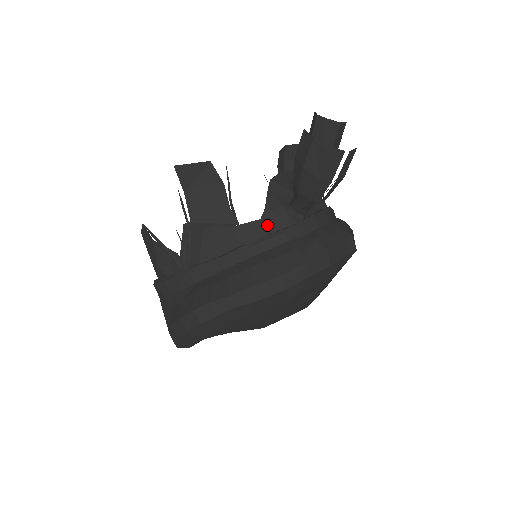
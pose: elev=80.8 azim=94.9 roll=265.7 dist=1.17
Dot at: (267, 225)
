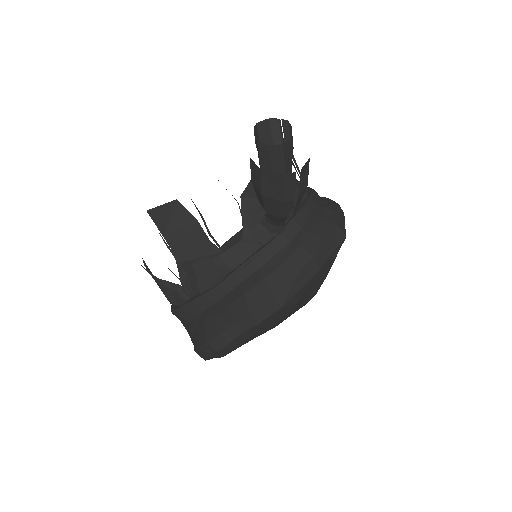
Dot at: (250, 244)
